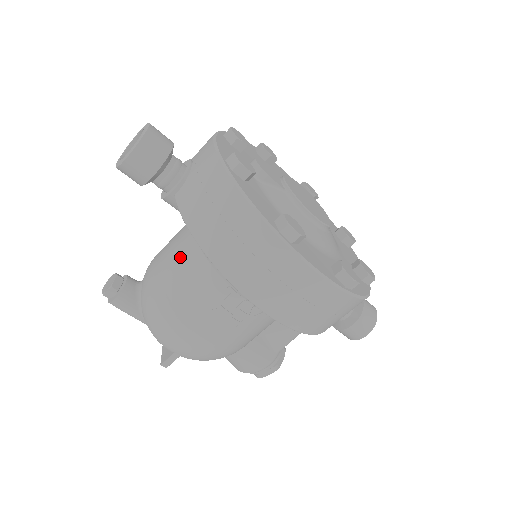
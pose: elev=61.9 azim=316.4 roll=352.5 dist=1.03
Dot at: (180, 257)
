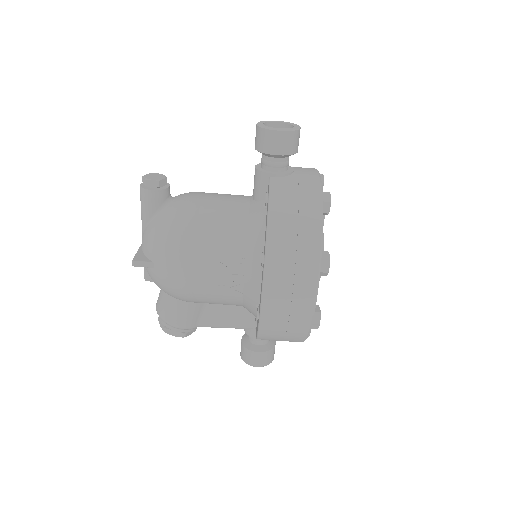
Dot at: (228, 211)
